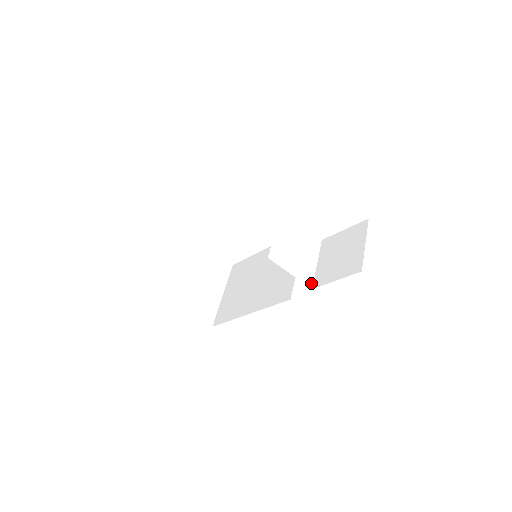
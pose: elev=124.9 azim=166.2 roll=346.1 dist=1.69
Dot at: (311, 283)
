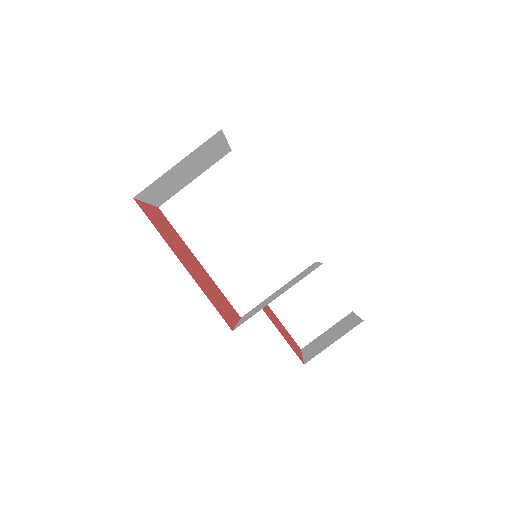
Dot at: occluded
